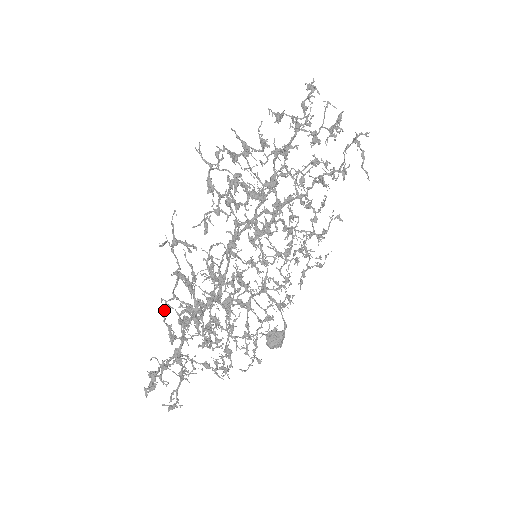
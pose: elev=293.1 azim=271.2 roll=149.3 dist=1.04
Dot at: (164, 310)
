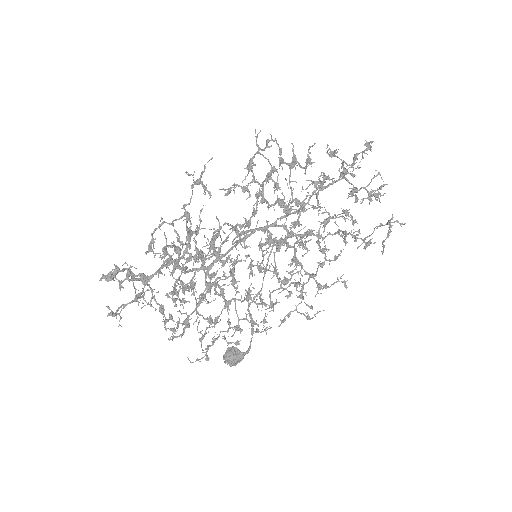
Dot at: (158, 227)
